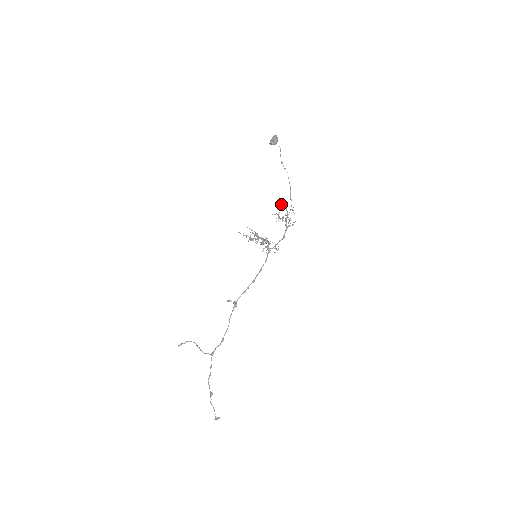
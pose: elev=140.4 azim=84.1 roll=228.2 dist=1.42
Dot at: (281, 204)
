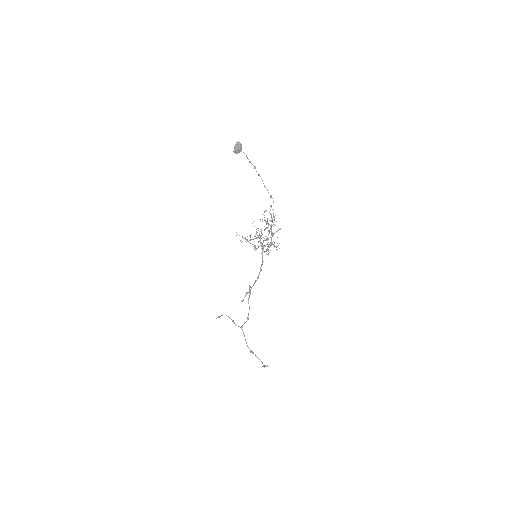
Dot at: (264, 211)
